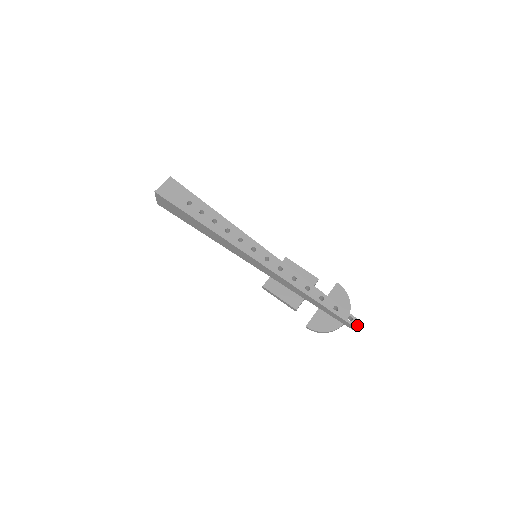
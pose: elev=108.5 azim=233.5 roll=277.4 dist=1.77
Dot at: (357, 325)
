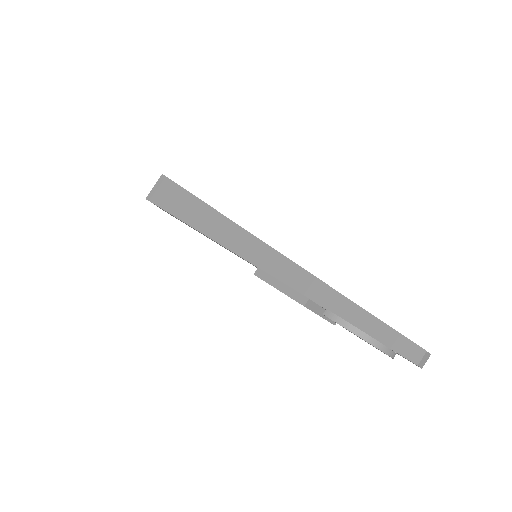
Dot at: (420, 347)
